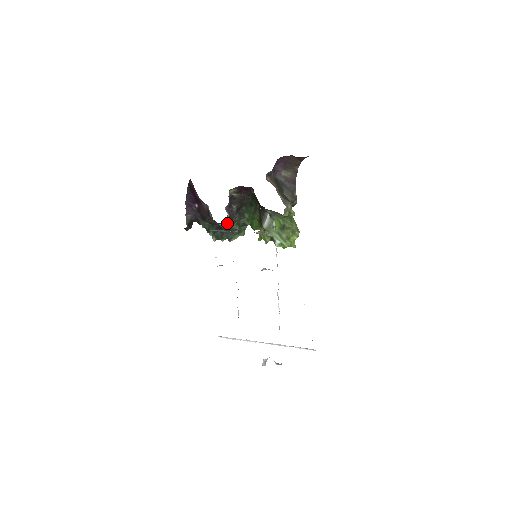
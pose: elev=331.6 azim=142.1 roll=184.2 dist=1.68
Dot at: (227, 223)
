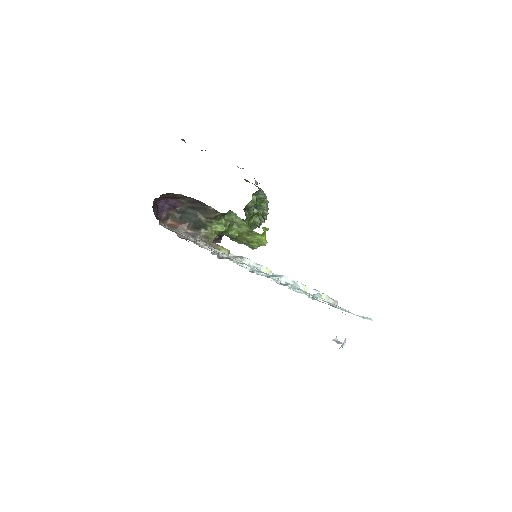
Dot at: (214, 241)
